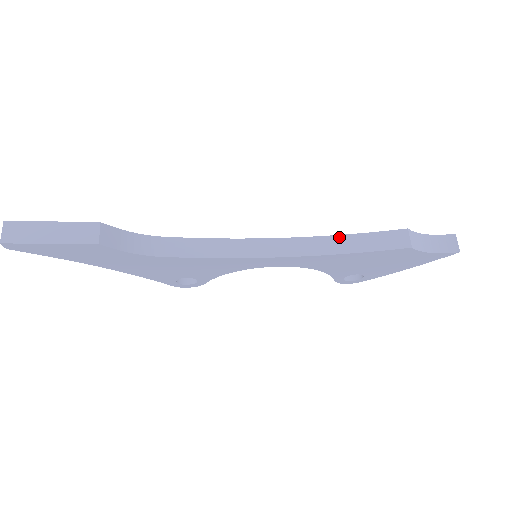
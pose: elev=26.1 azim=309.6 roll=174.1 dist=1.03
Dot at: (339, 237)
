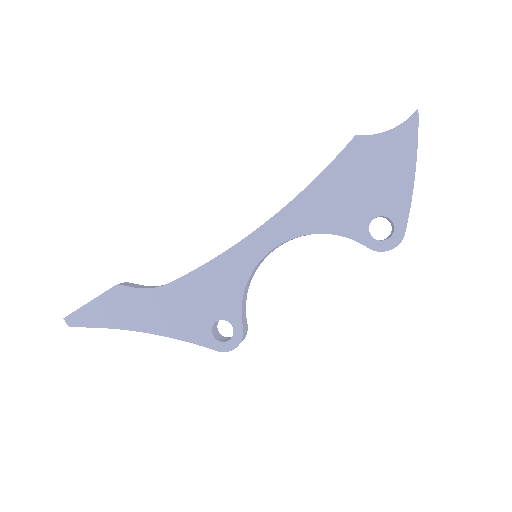
Dot at: occluded
